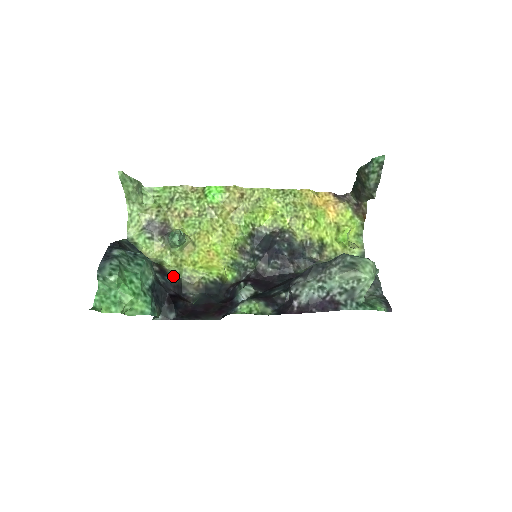
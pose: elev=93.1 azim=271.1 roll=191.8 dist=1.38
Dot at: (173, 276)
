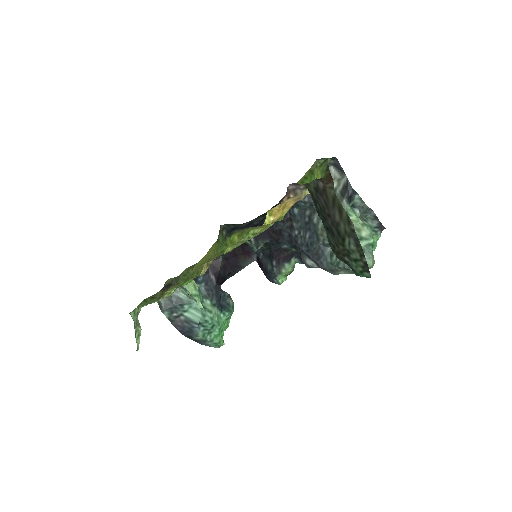
Dot at: occluded
